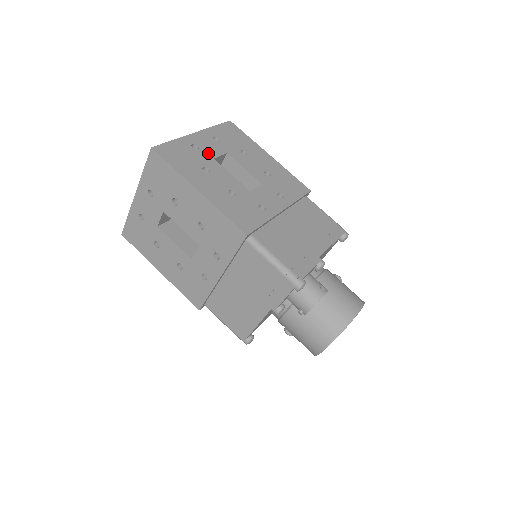
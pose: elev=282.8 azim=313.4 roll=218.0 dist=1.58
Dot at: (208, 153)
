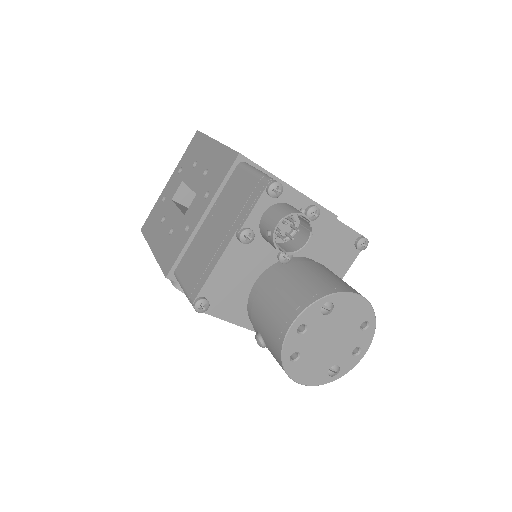
Dot at: occluded
